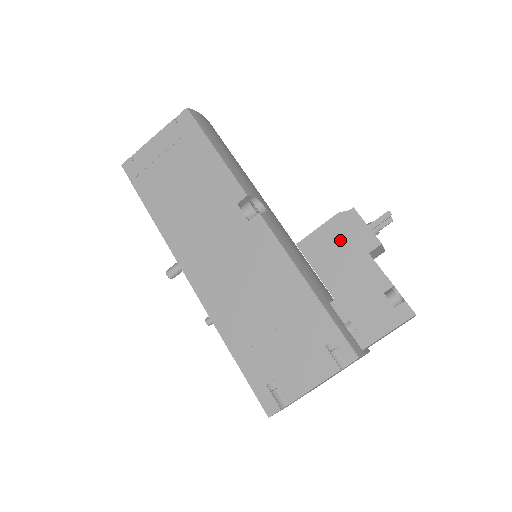
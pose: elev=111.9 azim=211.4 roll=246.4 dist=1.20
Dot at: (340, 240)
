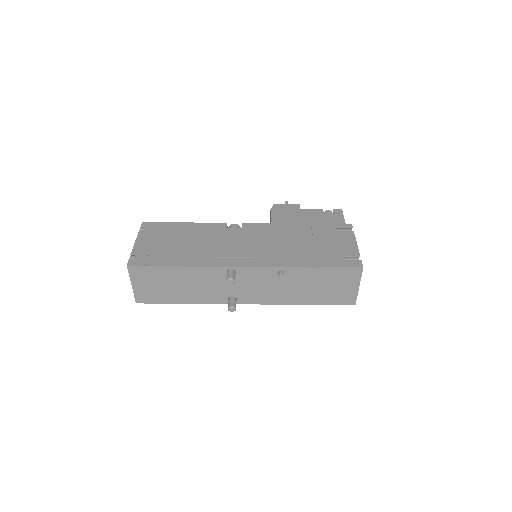
Dot at: (285, 214)
